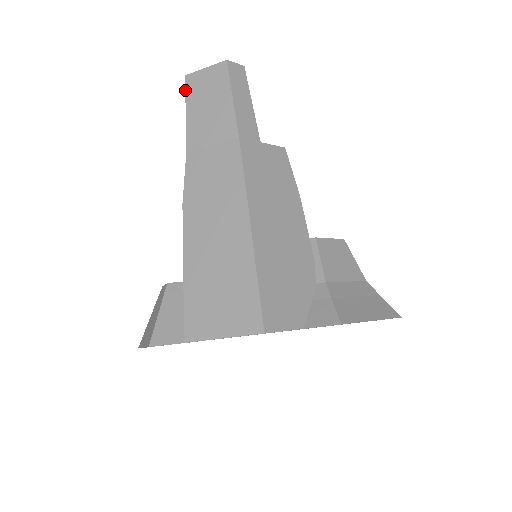
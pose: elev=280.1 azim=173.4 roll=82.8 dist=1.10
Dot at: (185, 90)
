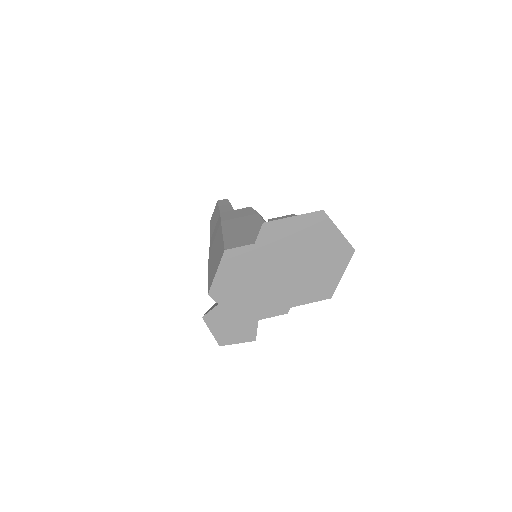
Dot at: occluded
